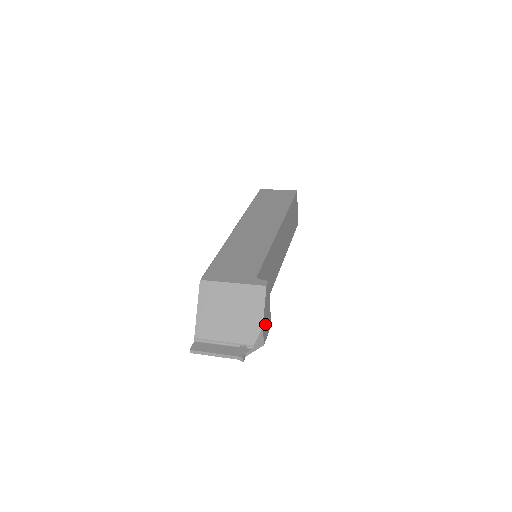
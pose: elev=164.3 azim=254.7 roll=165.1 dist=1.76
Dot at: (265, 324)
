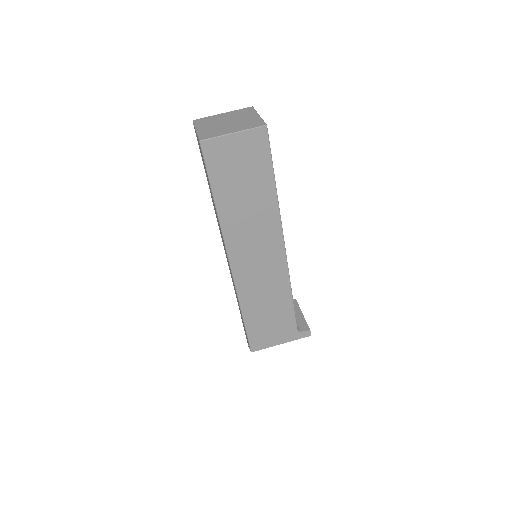
Dot at: occluded
